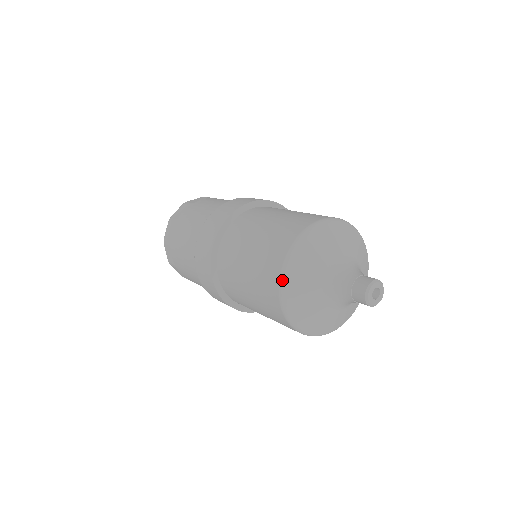
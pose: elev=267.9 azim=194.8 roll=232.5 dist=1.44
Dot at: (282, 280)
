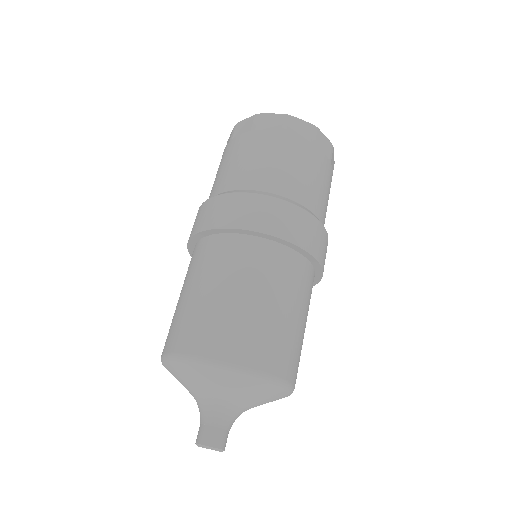
Dot at: occluded
